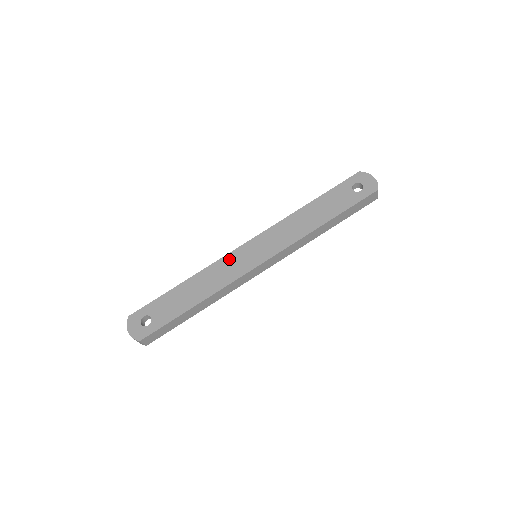
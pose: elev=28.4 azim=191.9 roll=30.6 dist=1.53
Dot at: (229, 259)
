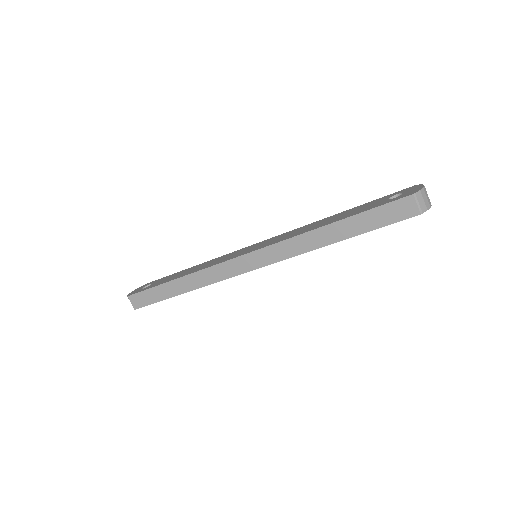
Dot at: (233, 253)
